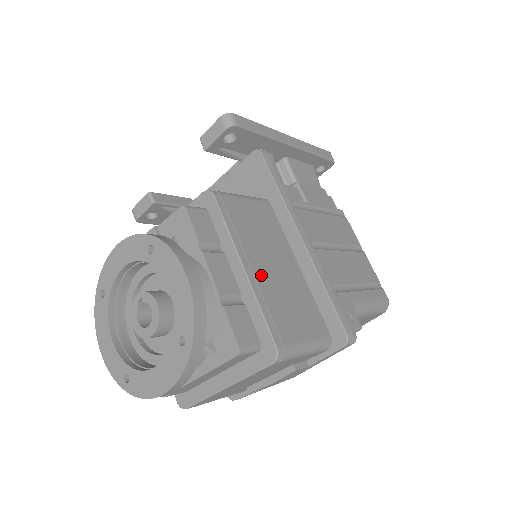
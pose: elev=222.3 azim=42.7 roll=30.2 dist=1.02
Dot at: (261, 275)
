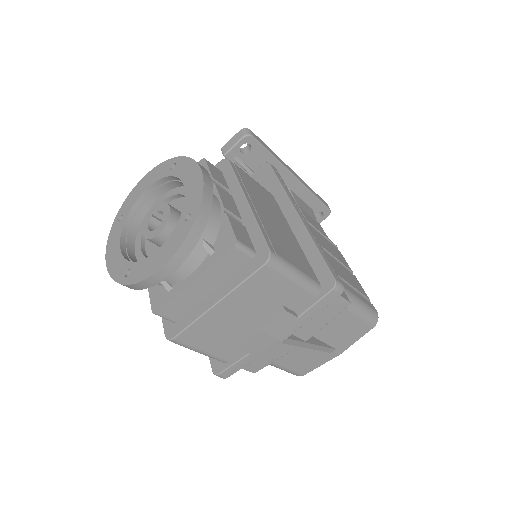
Dot at: (261, 213)
